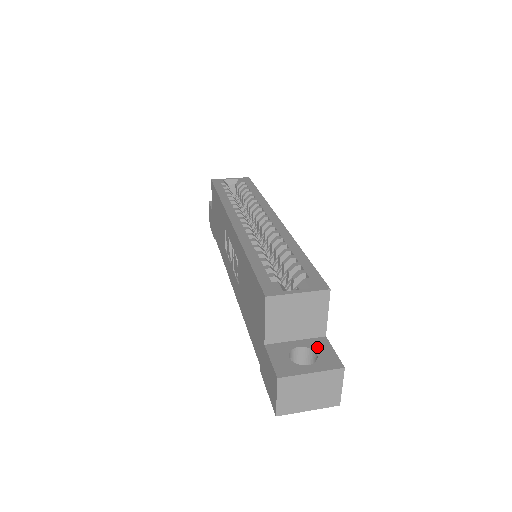
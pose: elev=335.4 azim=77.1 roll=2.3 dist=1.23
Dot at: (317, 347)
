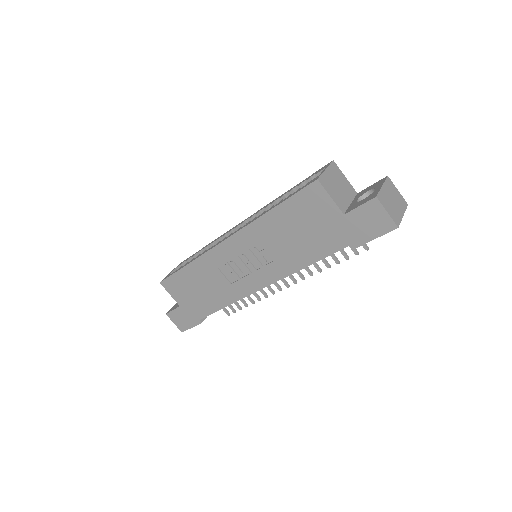
Dot at: (363, 192)
